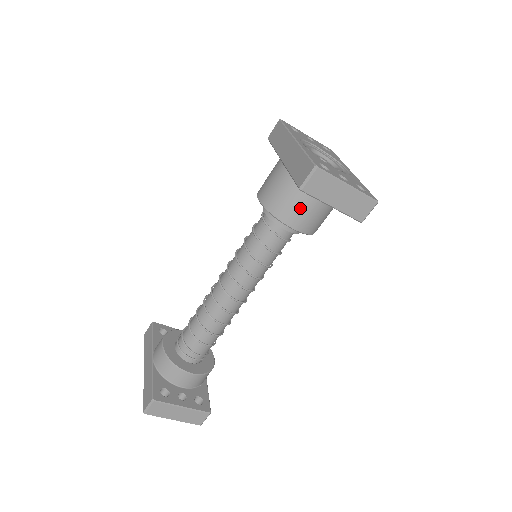
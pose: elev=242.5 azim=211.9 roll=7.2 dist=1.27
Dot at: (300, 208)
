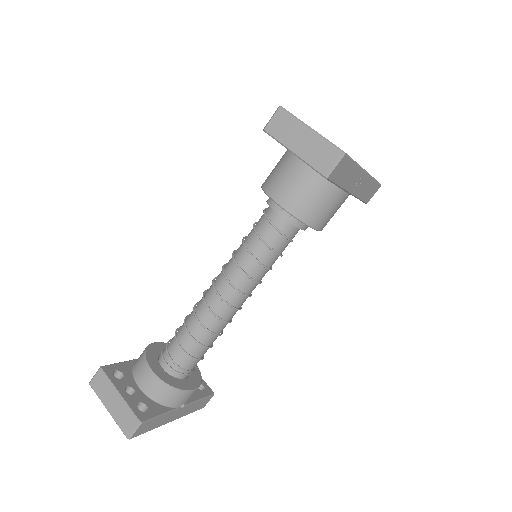
Dot at: (283, 177)
